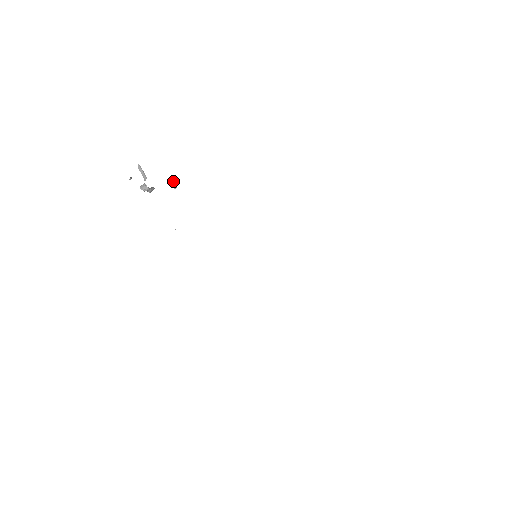
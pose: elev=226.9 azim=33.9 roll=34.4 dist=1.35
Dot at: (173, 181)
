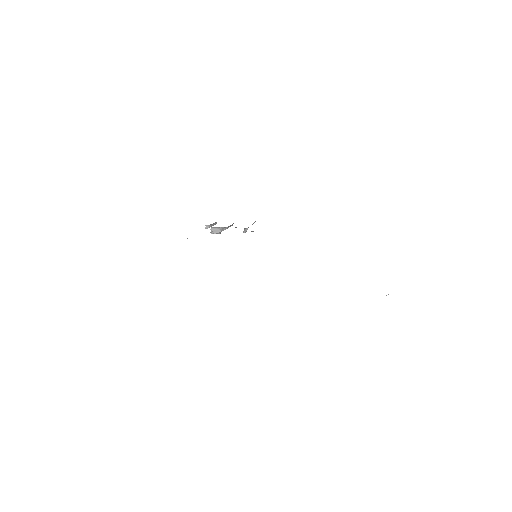
Dot at: (245, 228)
